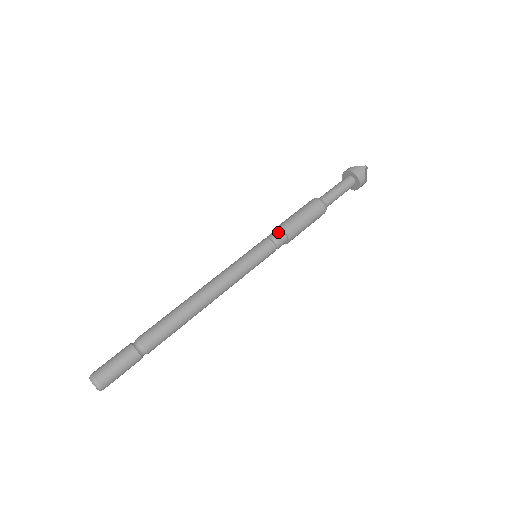
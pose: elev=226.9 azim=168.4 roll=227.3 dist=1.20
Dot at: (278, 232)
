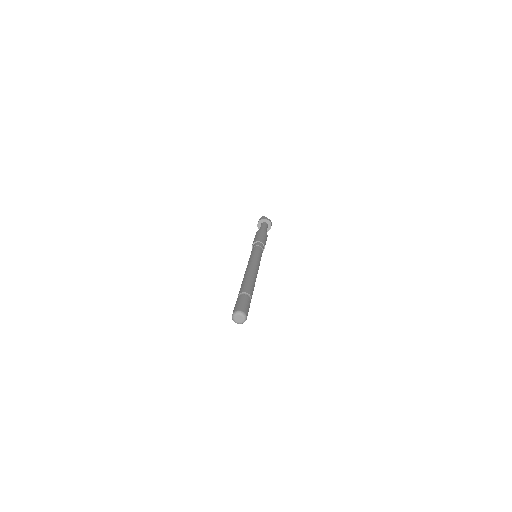
Dot at: (254, 244)
